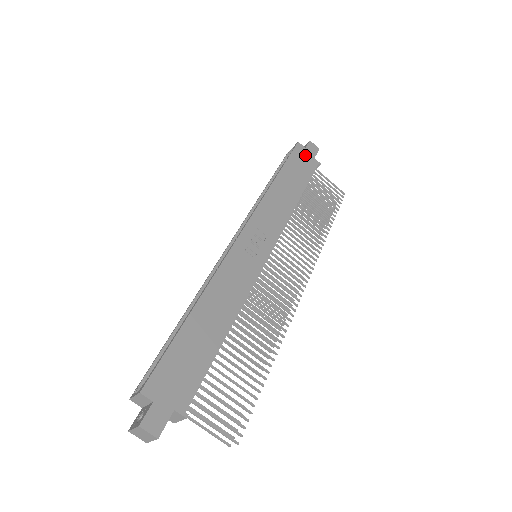
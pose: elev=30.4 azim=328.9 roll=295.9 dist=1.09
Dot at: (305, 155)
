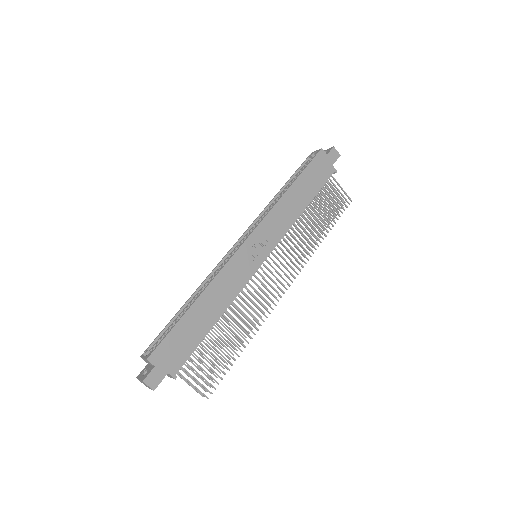
Dot at: (324, 162)
